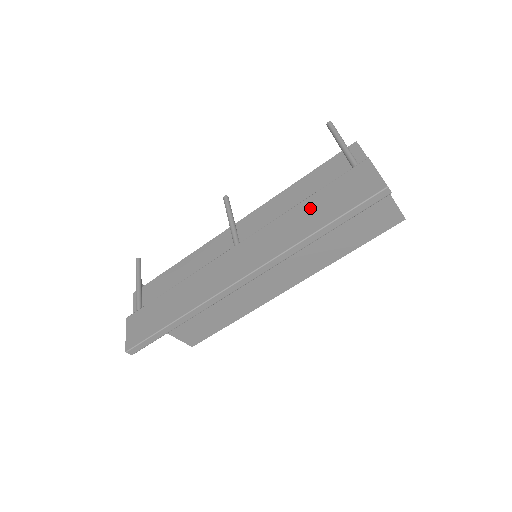
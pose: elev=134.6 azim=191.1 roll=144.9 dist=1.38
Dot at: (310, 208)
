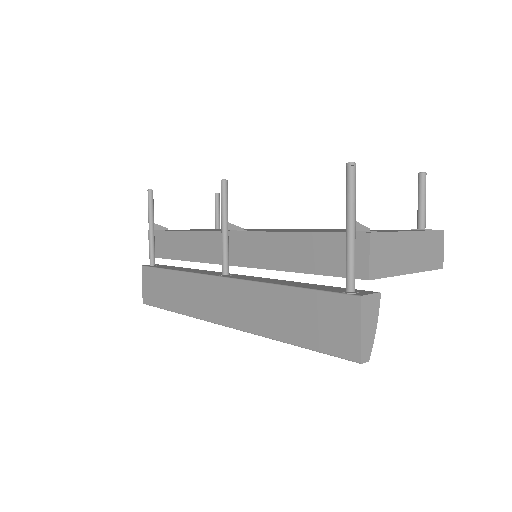
Dot at: (287, 305)
